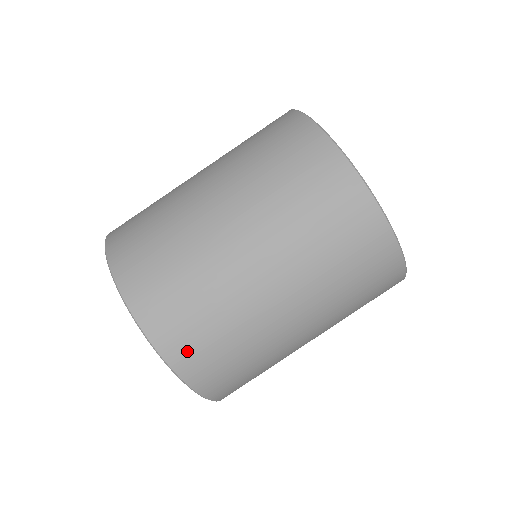
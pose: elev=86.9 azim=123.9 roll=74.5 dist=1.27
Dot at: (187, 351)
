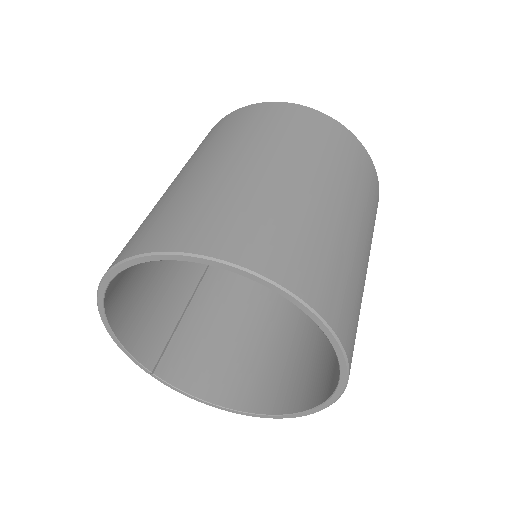
Dot at: (352, 342)
